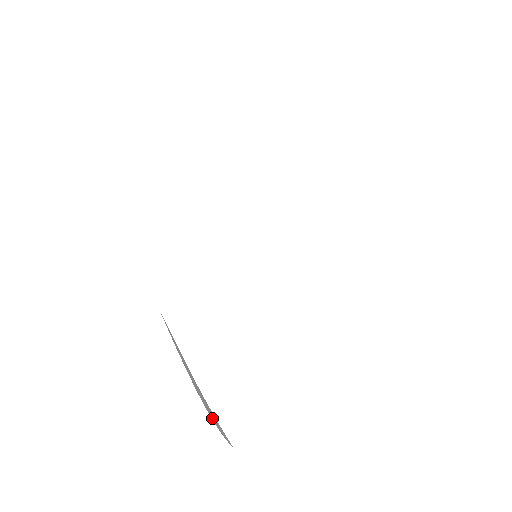
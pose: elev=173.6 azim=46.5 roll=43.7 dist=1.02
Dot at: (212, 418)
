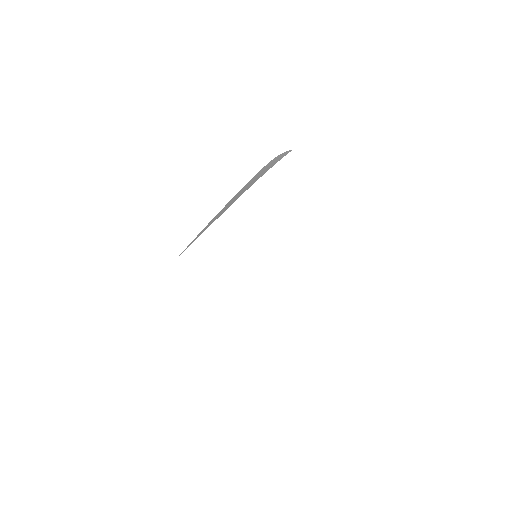
Dot at: occluded
